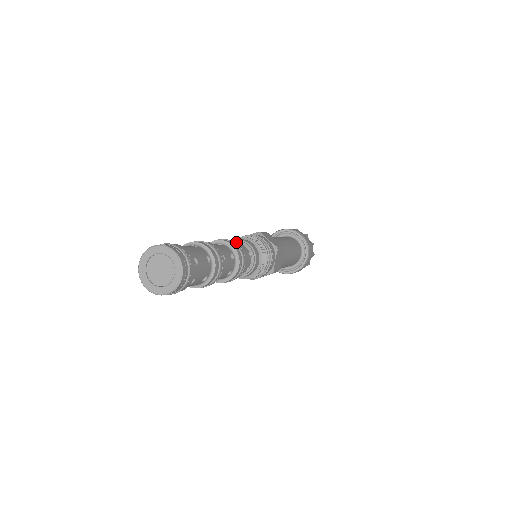
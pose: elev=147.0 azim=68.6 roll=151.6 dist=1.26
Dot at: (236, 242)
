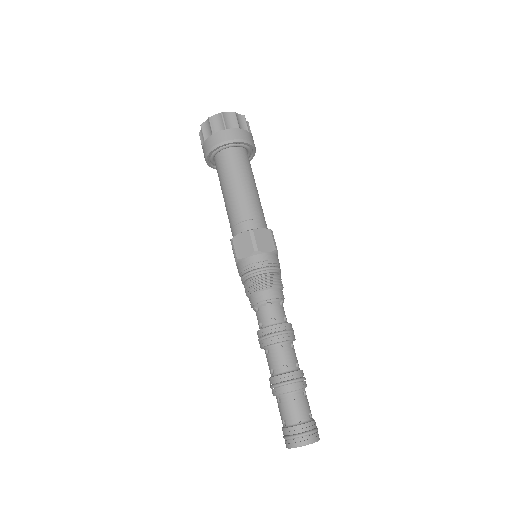
Dot at: (280, 325)
